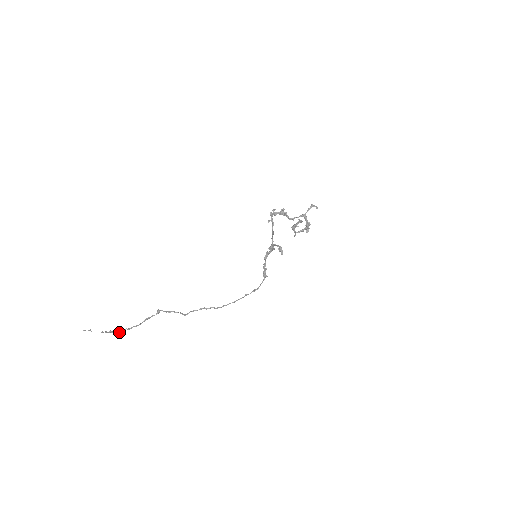
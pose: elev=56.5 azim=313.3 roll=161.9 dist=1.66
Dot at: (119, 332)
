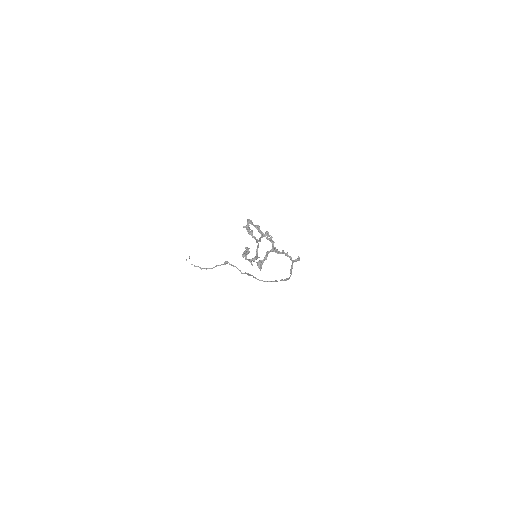
Dot at: (201, 268)
